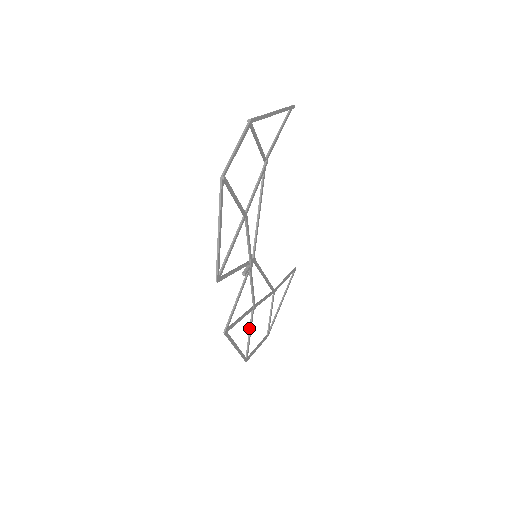
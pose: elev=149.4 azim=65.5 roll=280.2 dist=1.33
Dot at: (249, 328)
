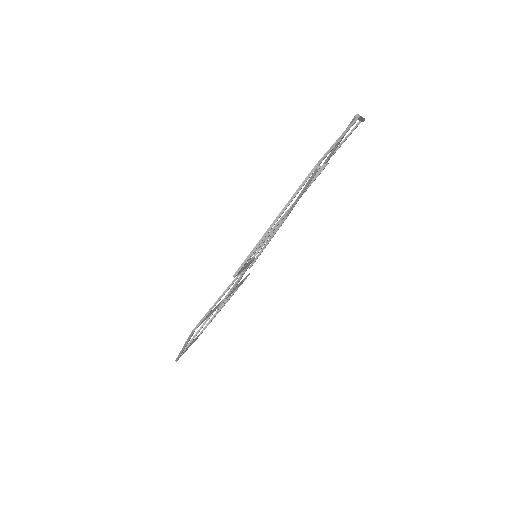
Dot at: (200, 327)
